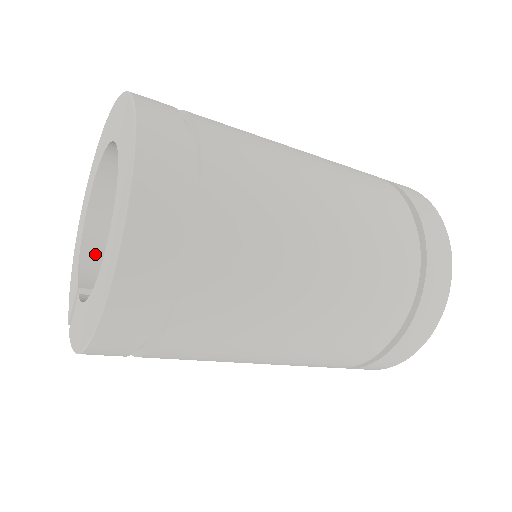
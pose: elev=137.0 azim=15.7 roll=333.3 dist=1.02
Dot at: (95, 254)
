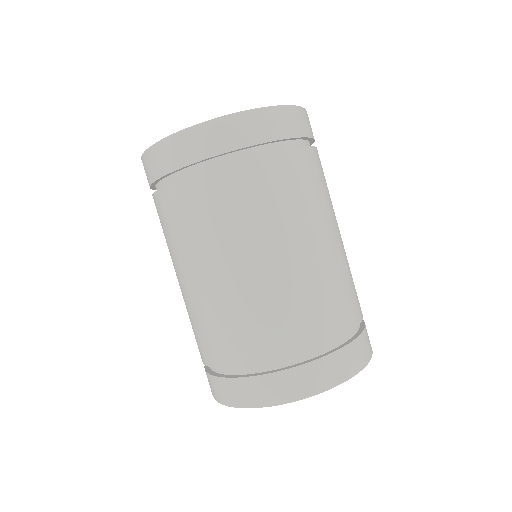
Dot at: occluded
